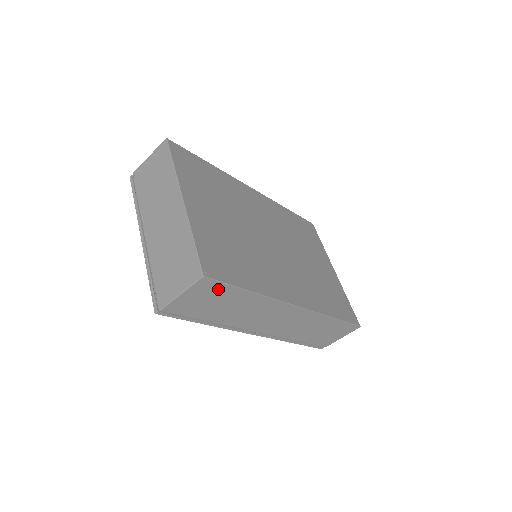
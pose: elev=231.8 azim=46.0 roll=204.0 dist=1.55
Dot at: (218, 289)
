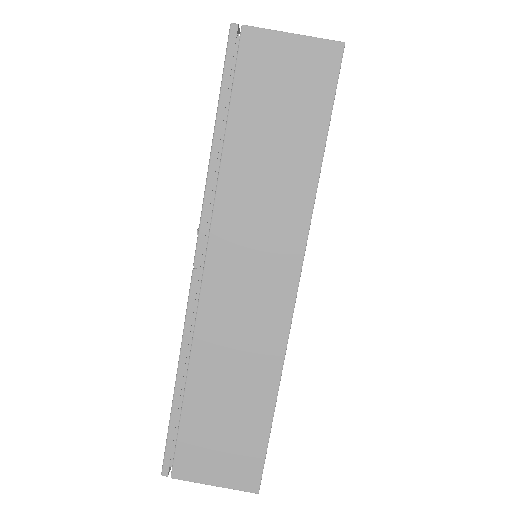
Dot at: (318, 90)
